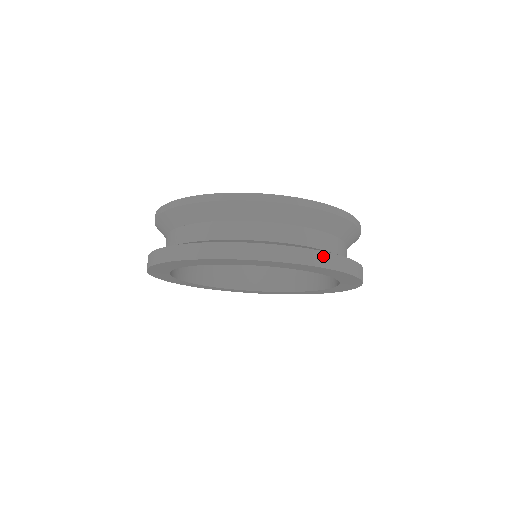
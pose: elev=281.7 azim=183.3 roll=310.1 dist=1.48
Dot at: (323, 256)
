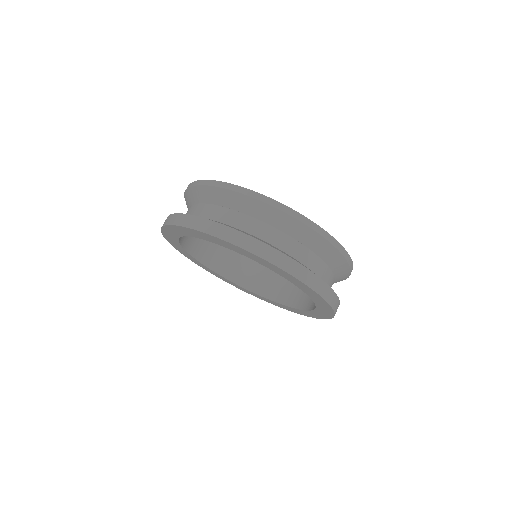
Dot at: (280, 256)
